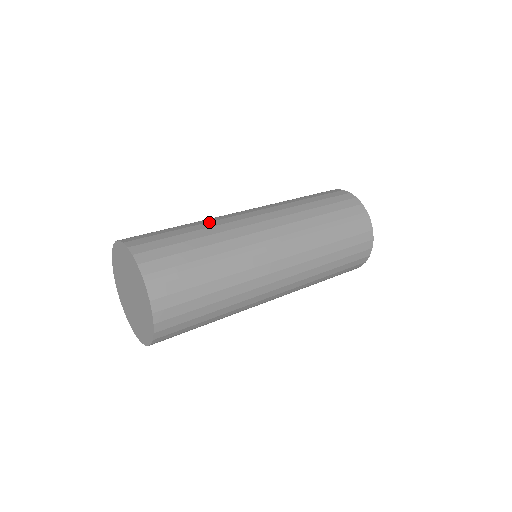
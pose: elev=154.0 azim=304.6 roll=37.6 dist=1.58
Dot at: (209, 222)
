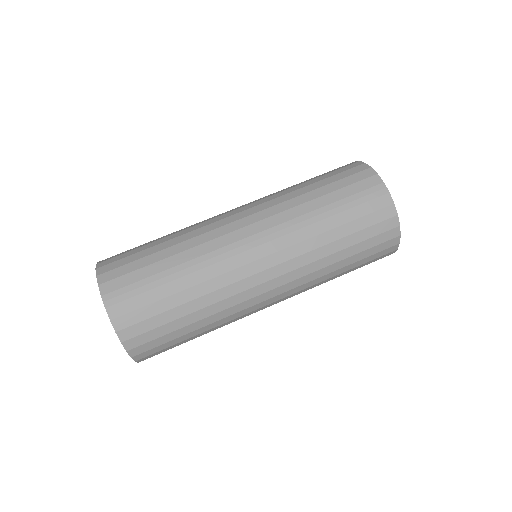
Dot at: (185, 229)
